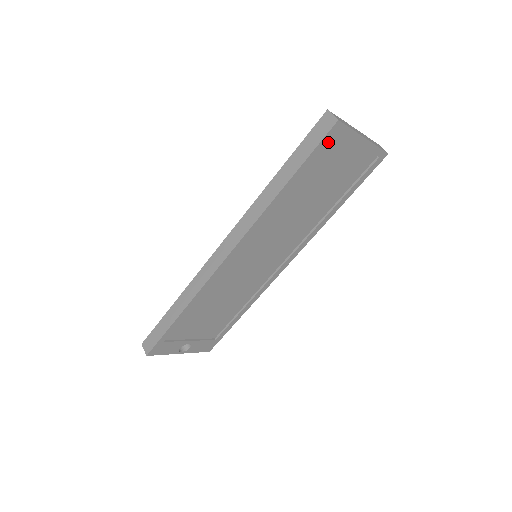
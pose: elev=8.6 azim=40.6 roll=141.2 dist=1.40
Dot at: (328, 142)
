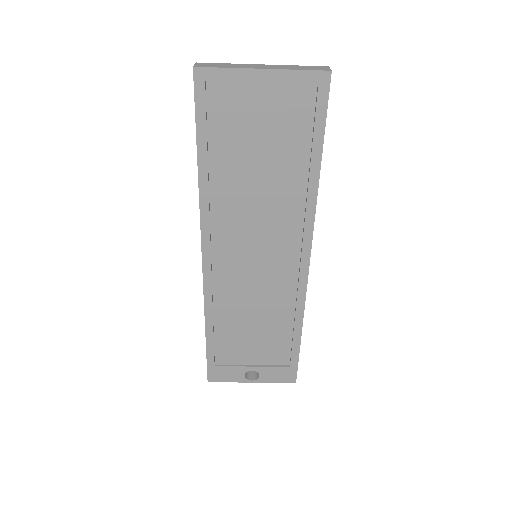
Dot at: (211, 96)
